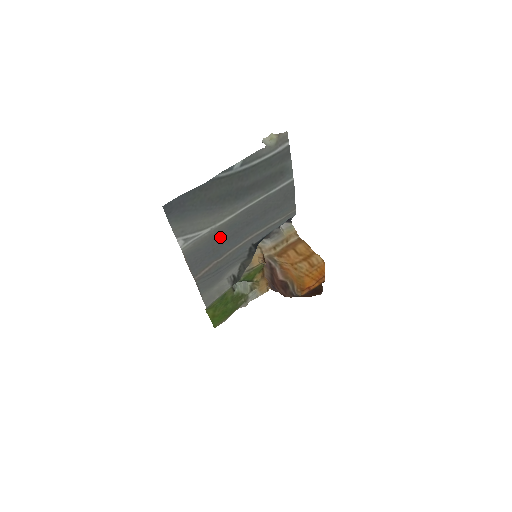
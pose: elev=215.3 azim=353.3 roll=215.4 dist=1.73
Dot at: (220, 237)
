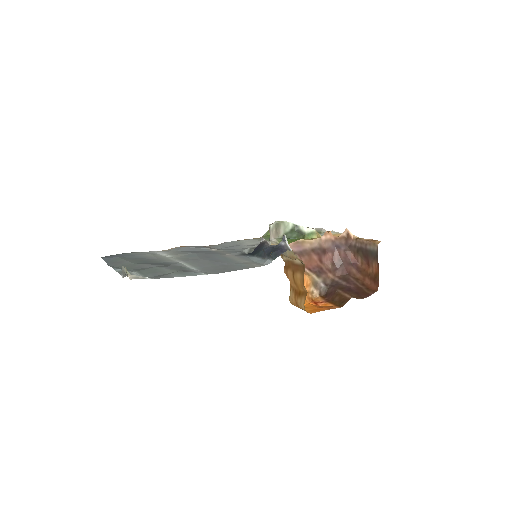
Dot at: (191, 252)
